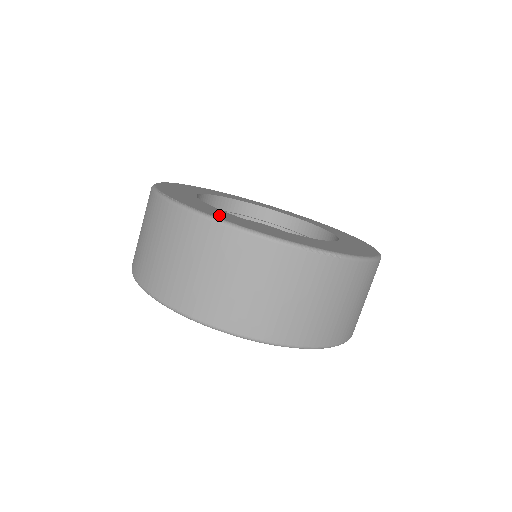
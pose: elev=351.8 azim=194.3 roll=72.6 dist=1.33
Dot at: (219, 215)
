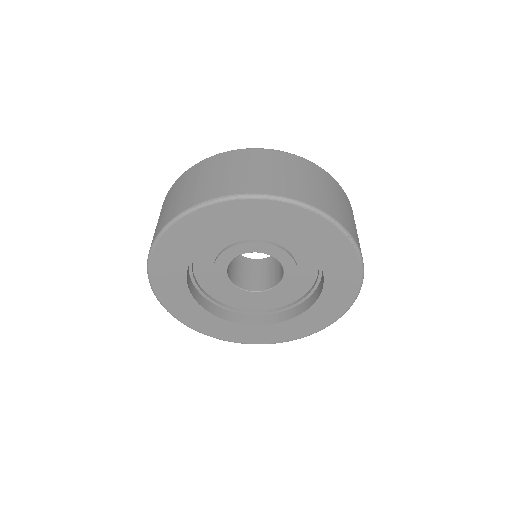
Dot at: occluded
